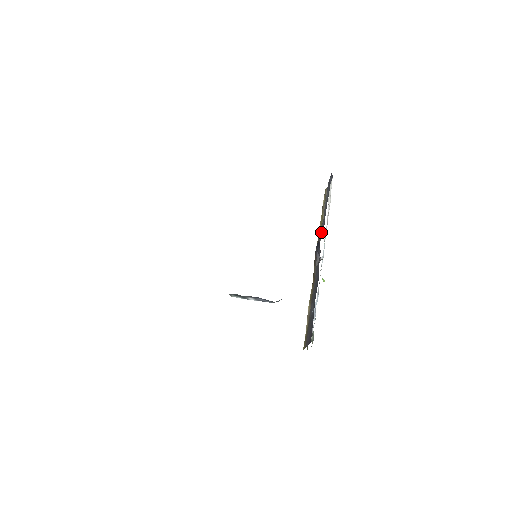
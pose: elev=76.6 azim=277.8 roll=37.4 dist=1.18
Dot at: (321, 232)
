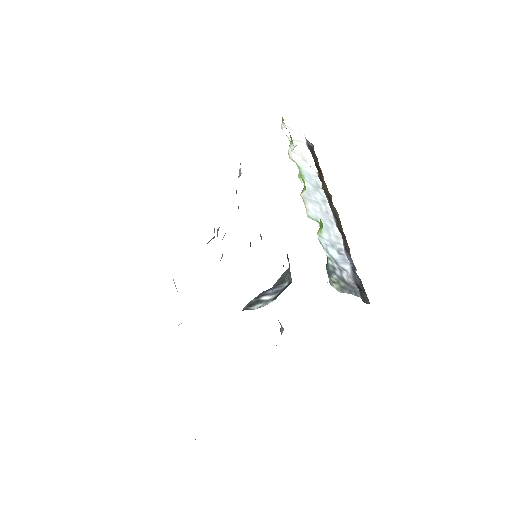
Dot at: occluded
